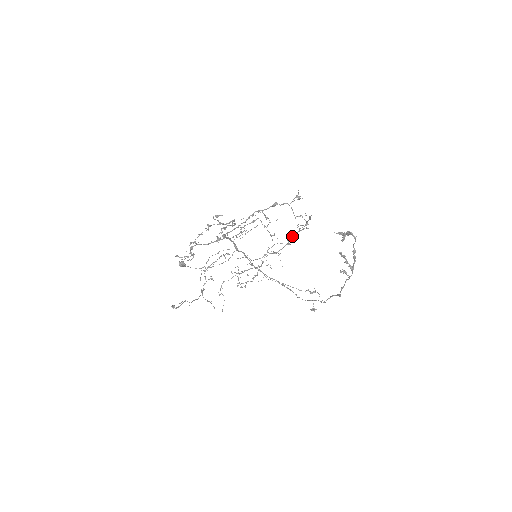
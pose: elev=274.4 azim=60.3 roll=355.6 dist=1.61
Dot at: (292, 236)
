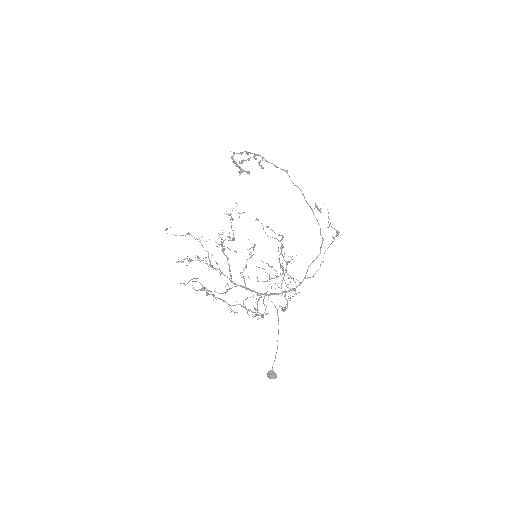
Dot at: occluded
